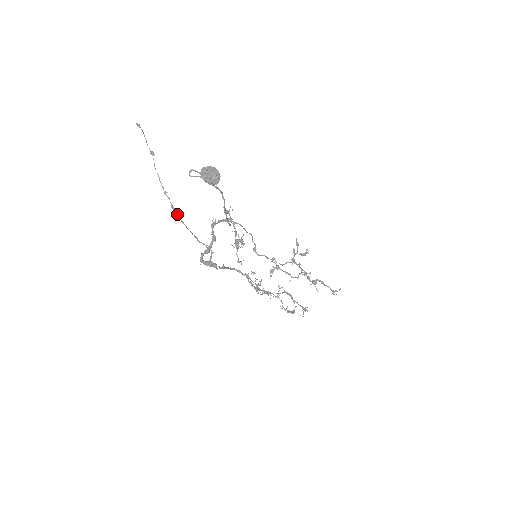
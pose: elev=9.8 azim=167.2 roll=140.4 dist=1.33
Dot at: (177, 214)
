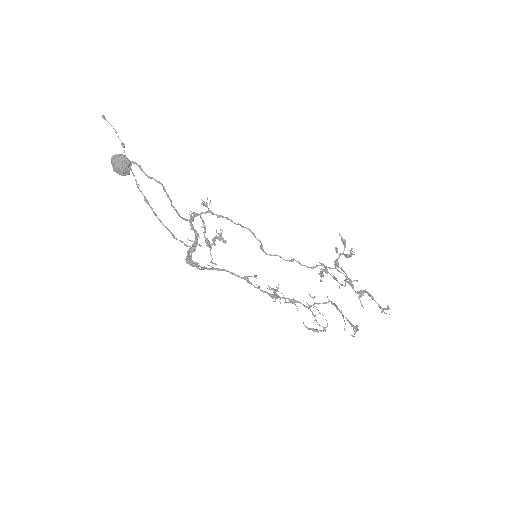
Dot at: (152, 208)
